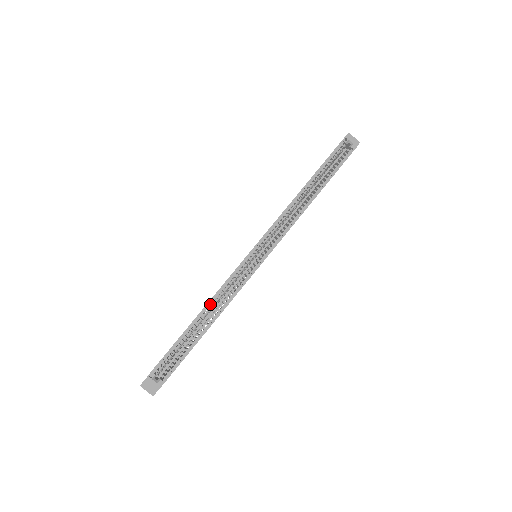
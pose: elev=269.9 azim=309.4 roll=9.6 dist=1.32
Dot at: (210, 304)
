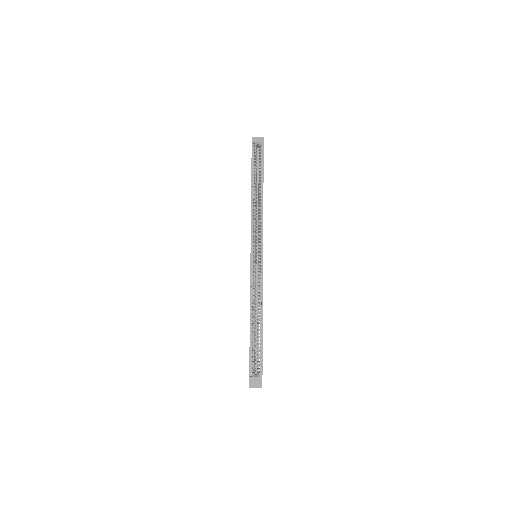
Dot at: occluded
